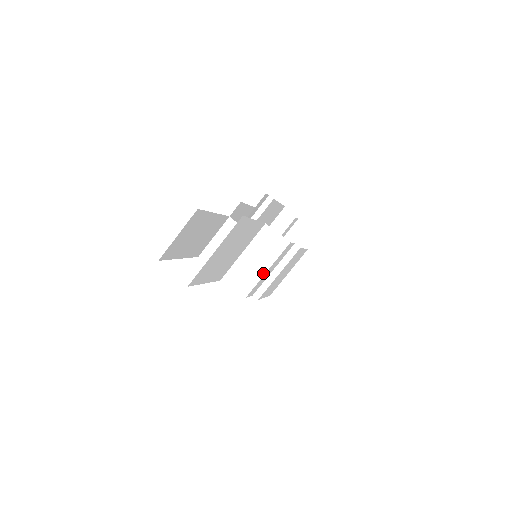
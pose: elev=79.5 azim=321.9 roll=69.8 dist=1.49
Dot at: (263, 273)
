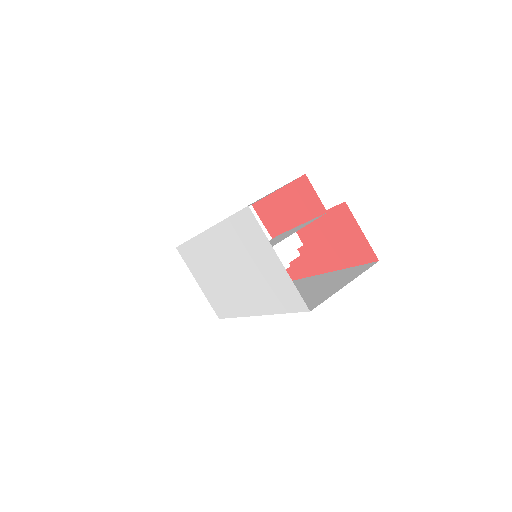
Dot at: occluded
